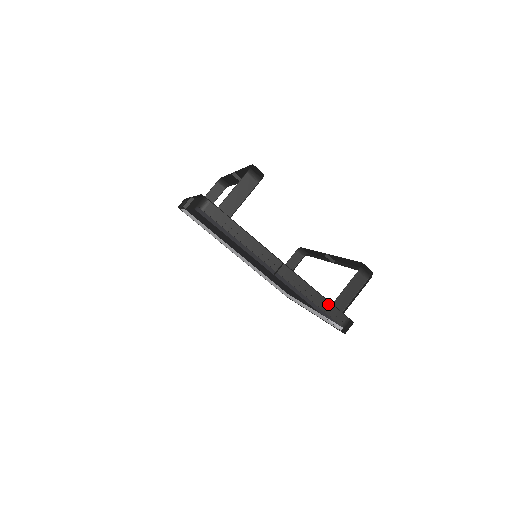
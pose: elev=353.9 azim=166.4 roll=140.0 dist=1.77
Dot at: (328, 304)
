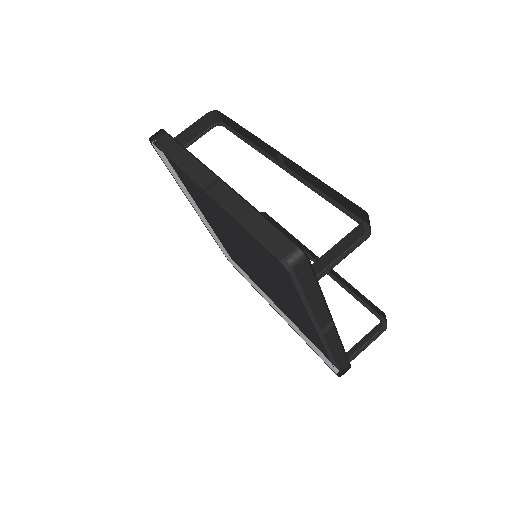
Dot at: (342, 354)
